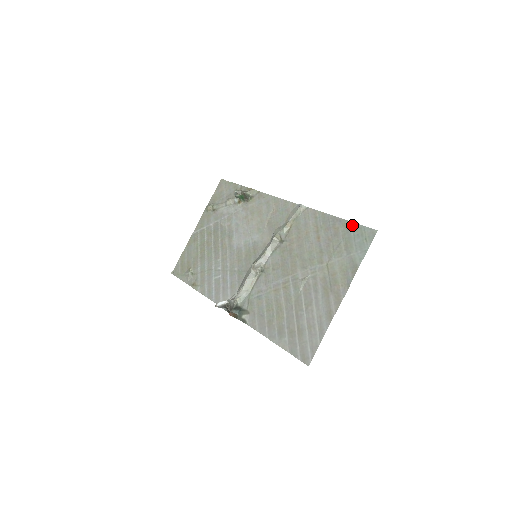
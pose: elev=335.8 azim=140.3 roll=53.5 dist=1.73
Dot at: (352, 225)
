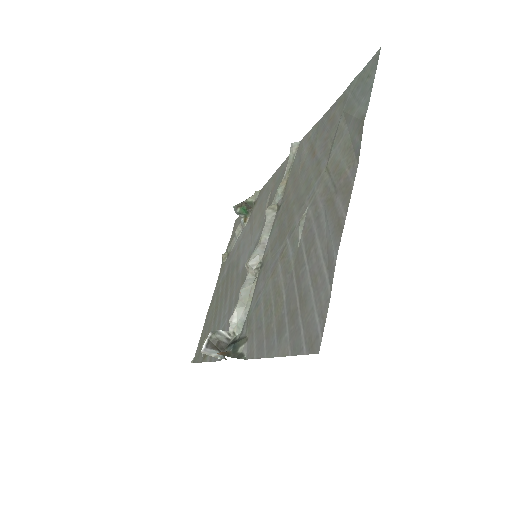
Dot at: (348, 88)
